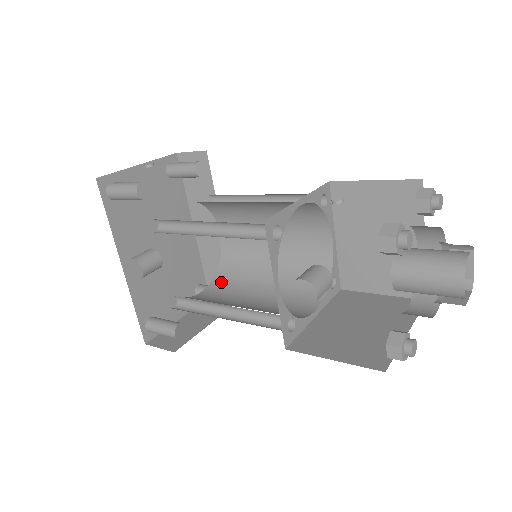
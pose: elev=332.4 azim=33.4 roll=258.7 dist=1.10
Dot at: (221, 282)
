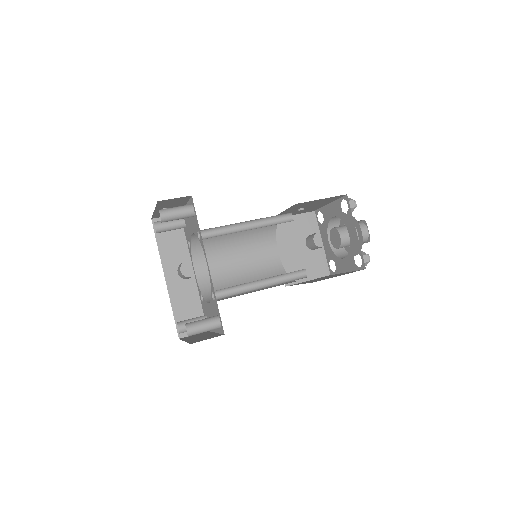
Dot at: occluded
